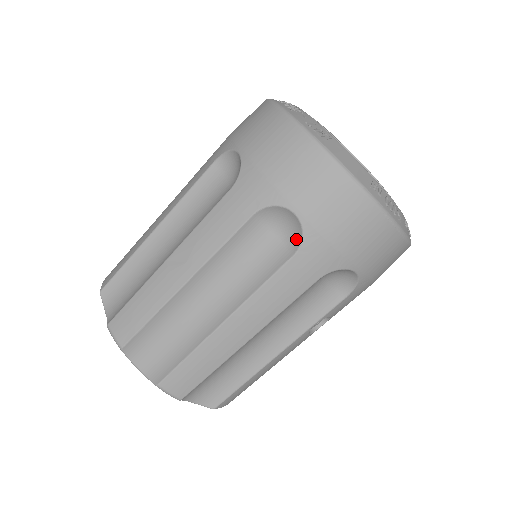
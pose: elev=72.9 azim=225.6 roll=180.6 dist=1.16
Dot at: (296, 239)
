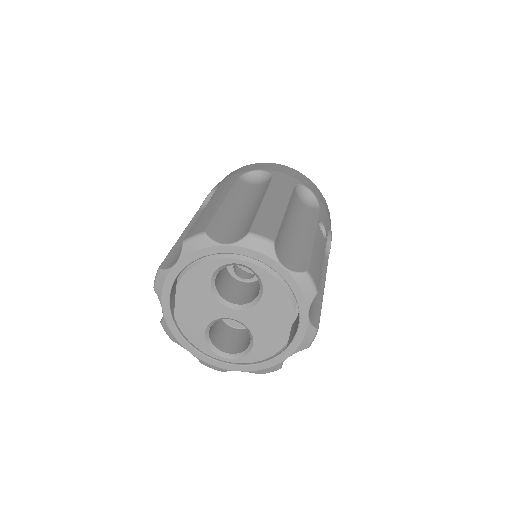
Dot at: (268, 177)
